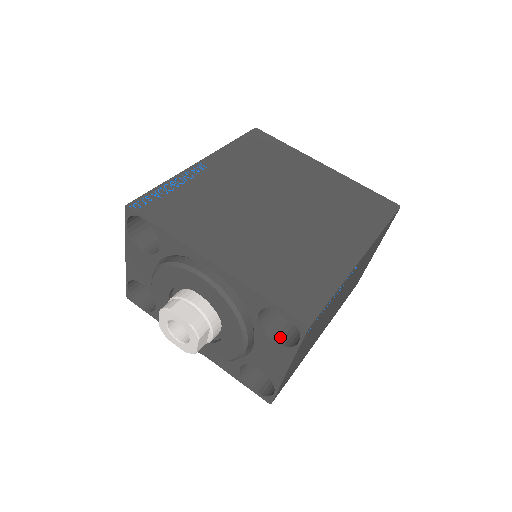
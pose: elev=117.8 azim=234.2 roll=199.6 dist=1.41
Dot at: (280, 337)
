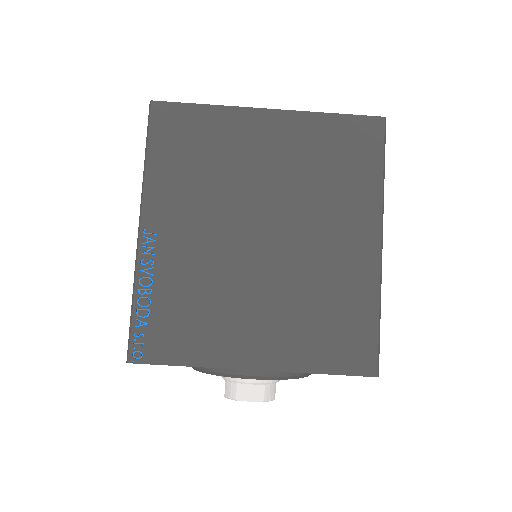
Dot at: occluded
